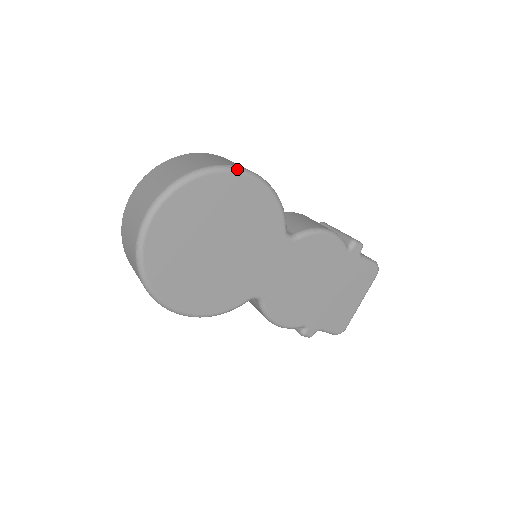
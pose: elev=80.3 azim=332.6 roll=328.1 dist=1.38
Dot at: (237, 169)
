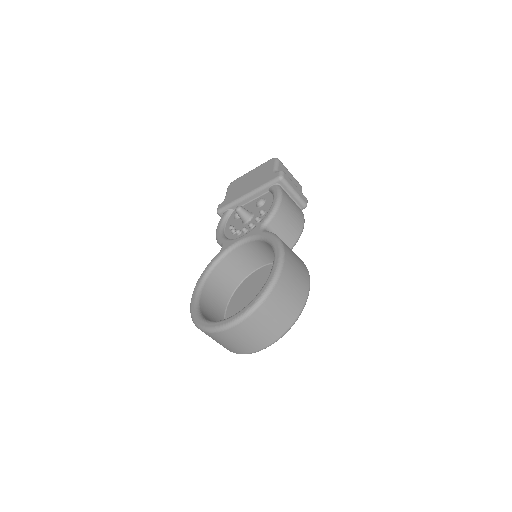
Dot at: occluded
